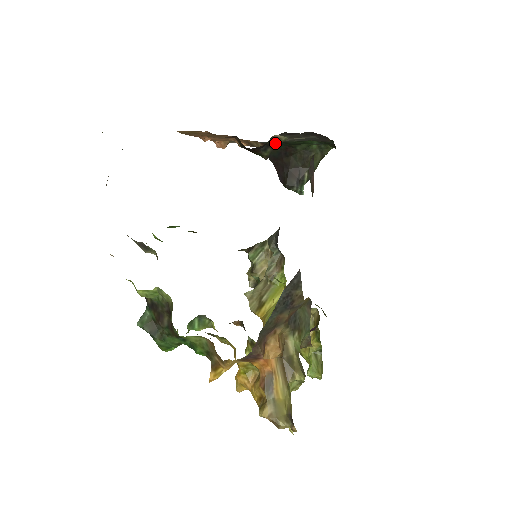
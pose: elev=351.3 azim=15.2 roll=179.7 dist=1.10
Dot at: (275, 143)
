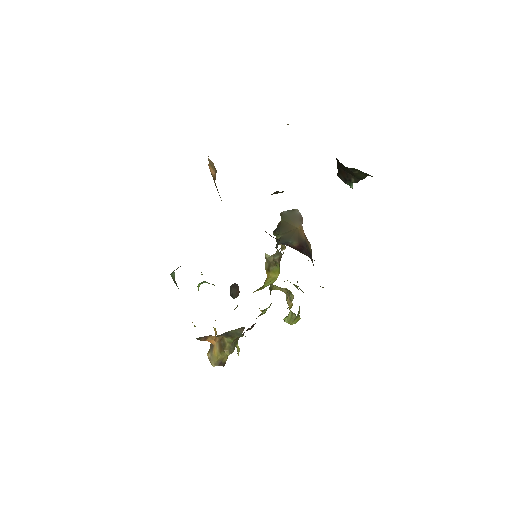
Dot at: (283, 191)
